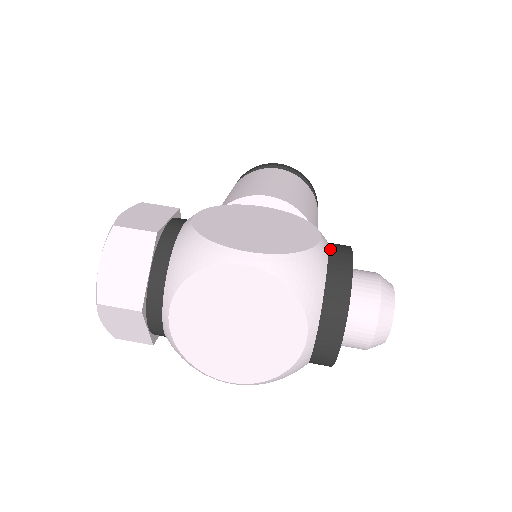
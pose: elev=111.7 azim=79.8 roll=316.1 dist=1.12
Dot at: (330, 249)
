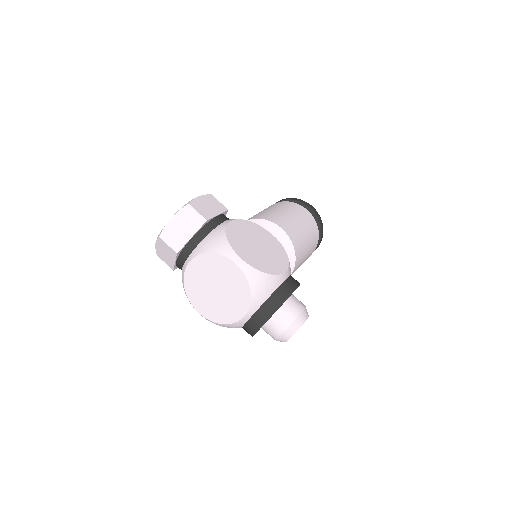
Dot at: (286, 280)
